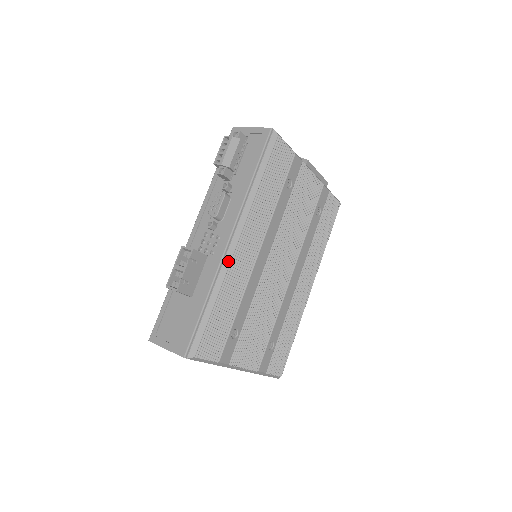
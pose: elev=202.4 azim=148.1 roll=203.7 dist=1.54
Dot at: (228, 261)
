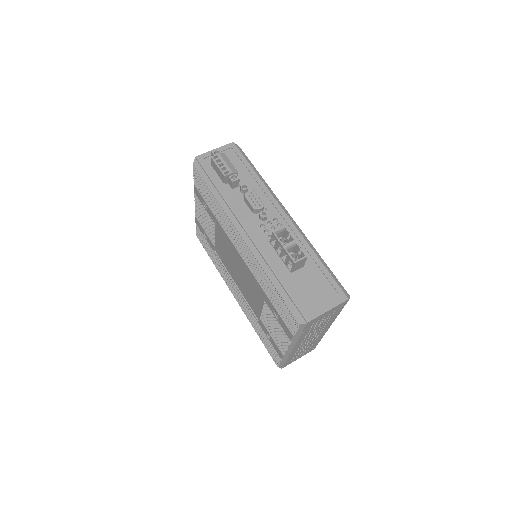
Dot at: (299, 228)
